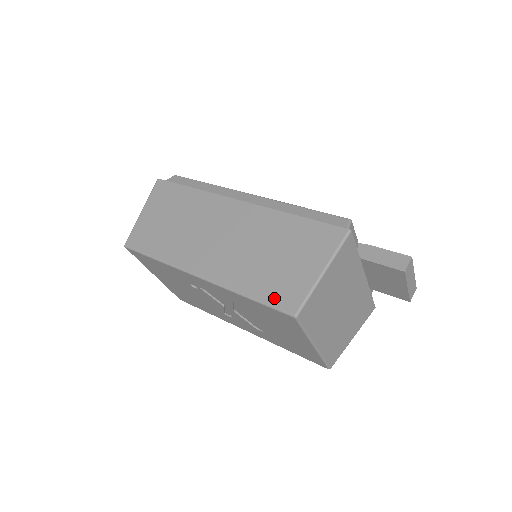
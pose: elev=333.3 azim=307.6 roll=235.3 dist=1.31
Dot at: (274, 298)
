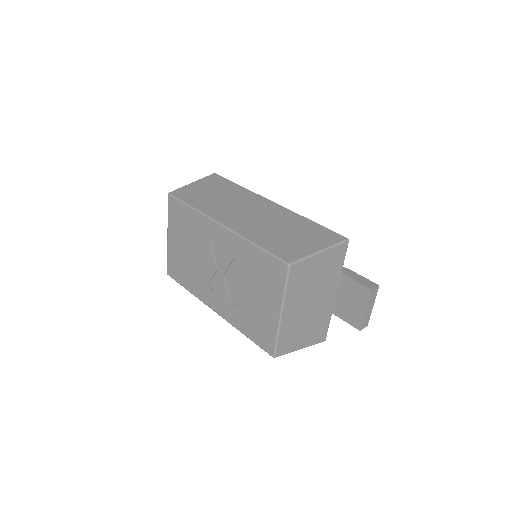
Dot at: (277, 251)
